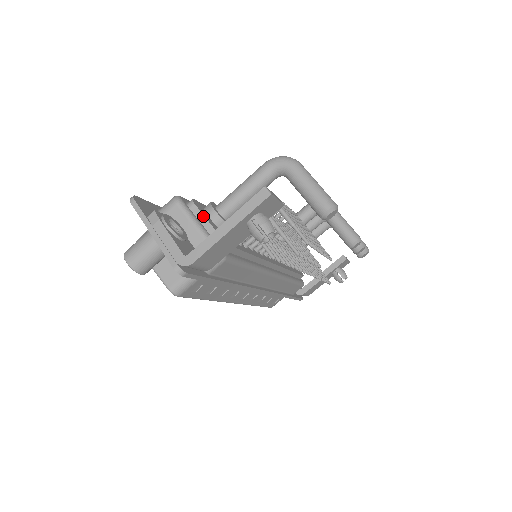
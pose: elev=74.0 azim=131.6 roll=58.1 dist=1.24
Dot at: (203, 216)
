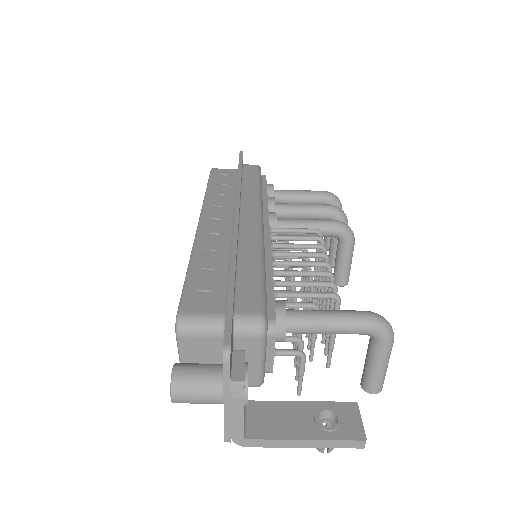
Dot at: (274, 349)
